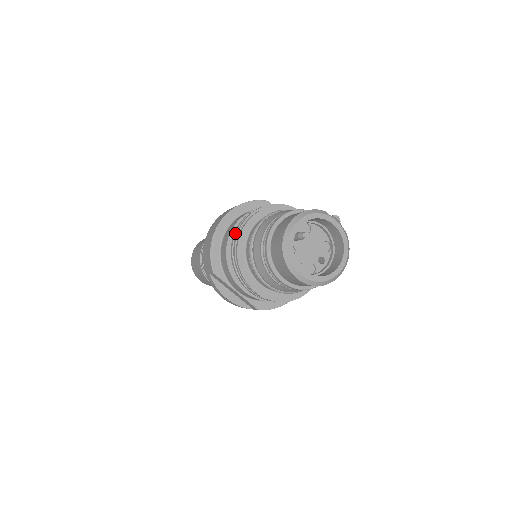
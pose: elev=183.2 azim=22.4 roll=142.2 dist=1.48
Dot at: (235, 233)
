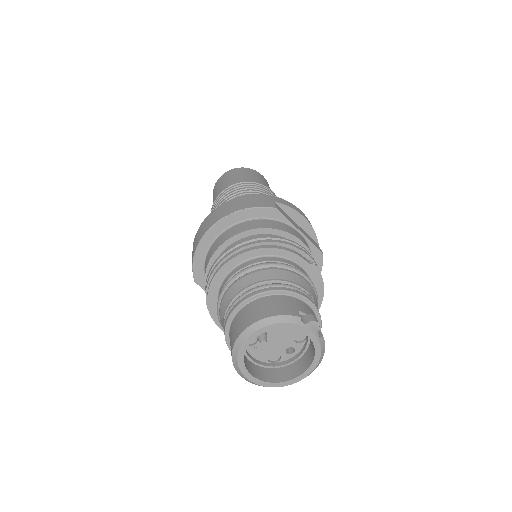
Dot at: (212, 267)
